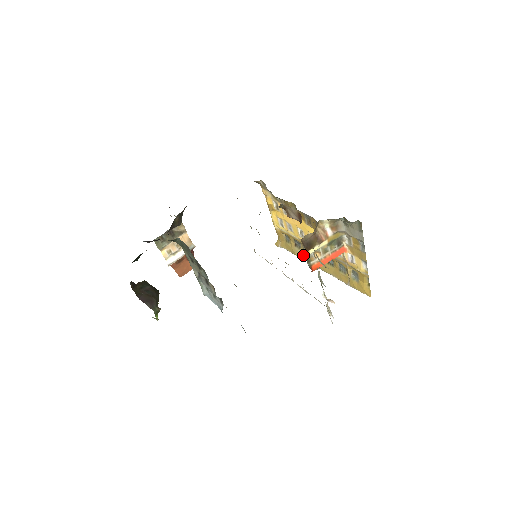
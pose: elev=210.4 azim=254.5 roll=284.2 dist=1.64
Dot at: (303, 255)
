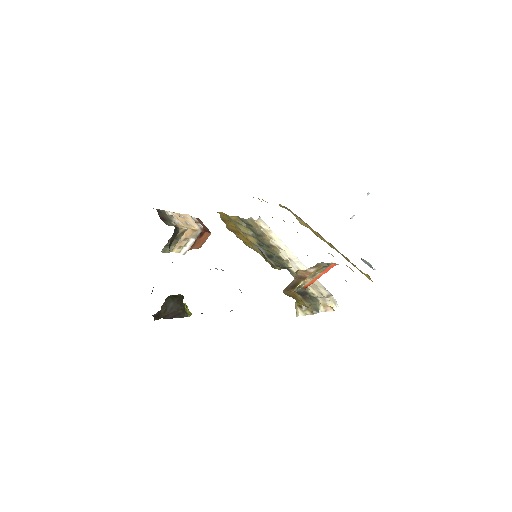
Dot at: (306, 226)
